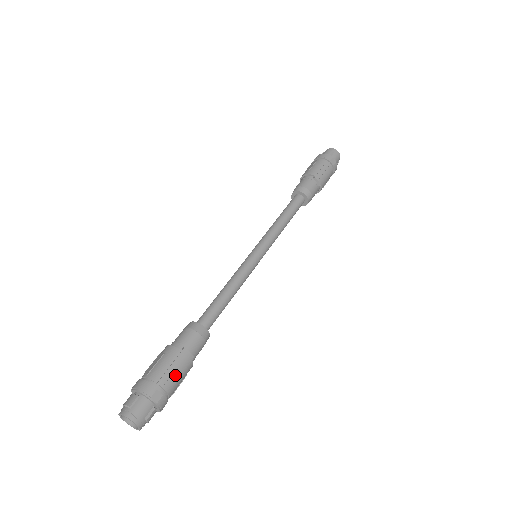
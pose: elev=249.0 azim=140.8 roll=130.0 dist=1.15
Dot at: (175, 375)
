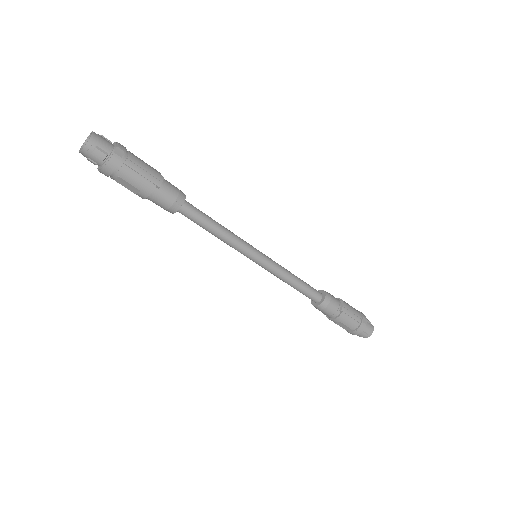
Dot at: (141, 169)
